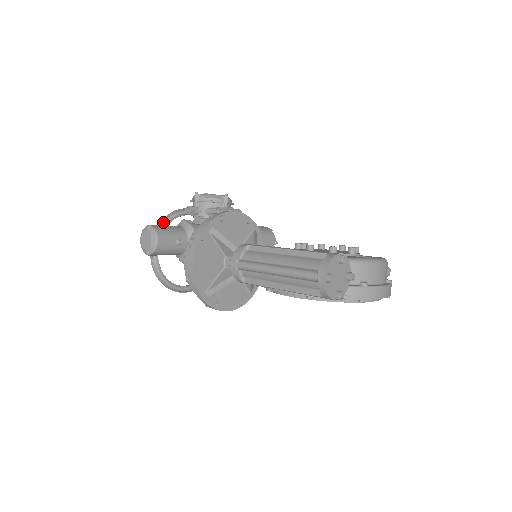
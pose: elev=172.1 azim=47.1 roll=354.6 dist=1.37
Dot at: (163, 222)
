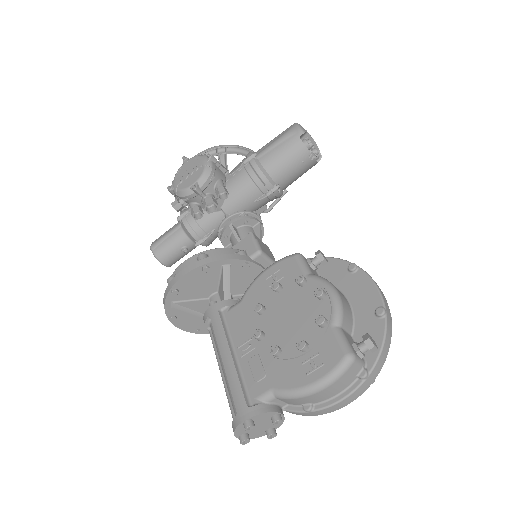
Dot at: occluded
